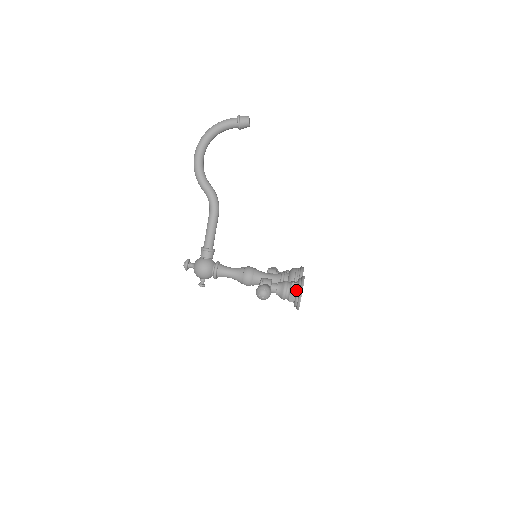
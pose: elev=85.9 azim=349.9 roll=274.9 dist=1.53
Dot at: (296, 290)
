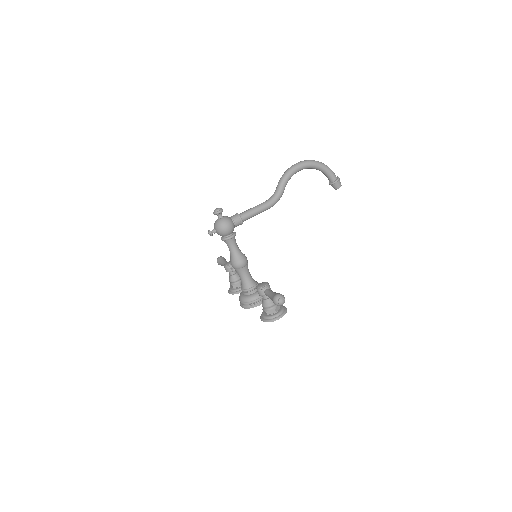
Dot at: (278, 311)
